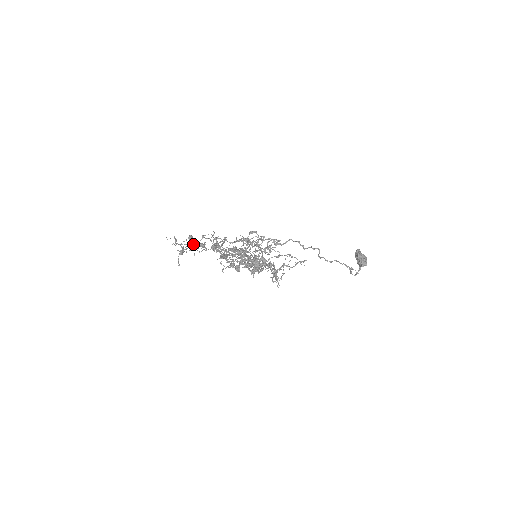
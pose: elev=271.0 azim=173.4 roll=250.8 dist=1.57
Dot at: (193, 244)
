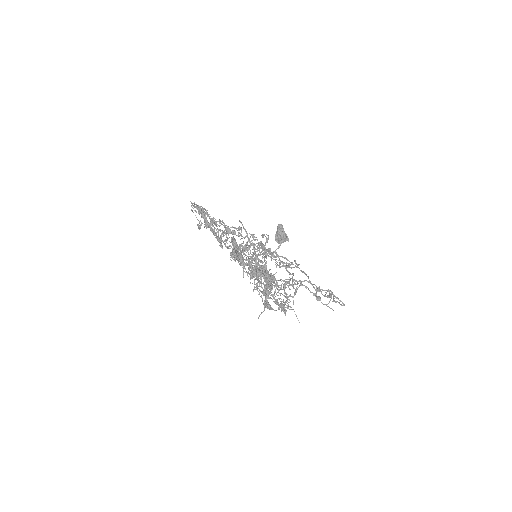
Dot at: (241, 261)
